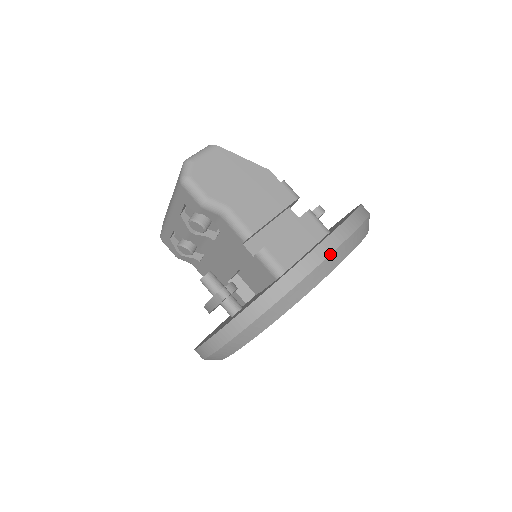
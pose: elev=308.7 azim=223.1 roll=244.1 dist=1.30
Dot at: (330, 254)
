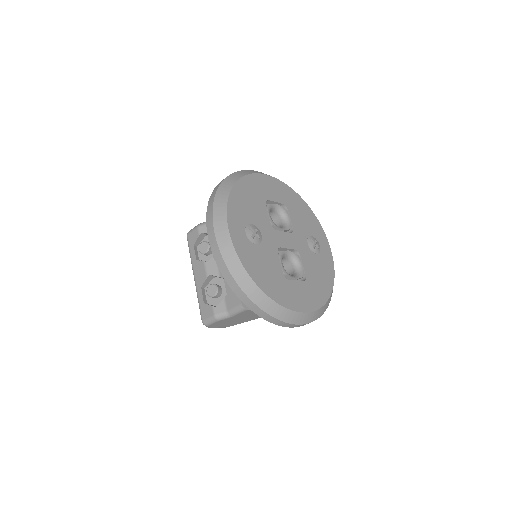
Dot at: (257, 171)
